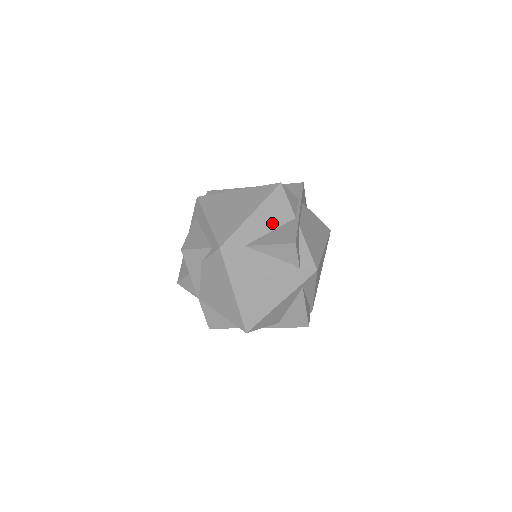
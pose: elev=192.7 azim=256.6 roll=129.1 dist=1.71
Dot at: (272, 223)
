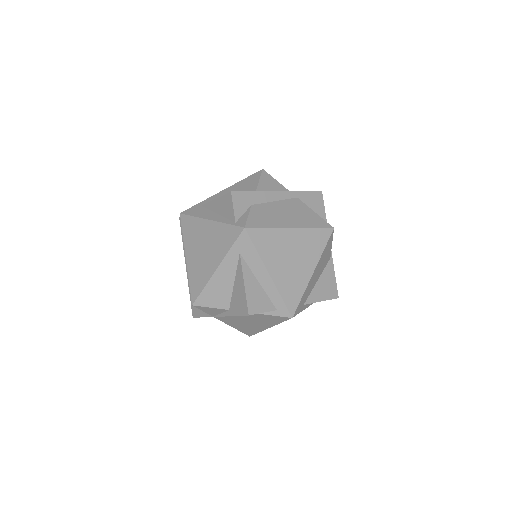
Dot at: (320, 273)
